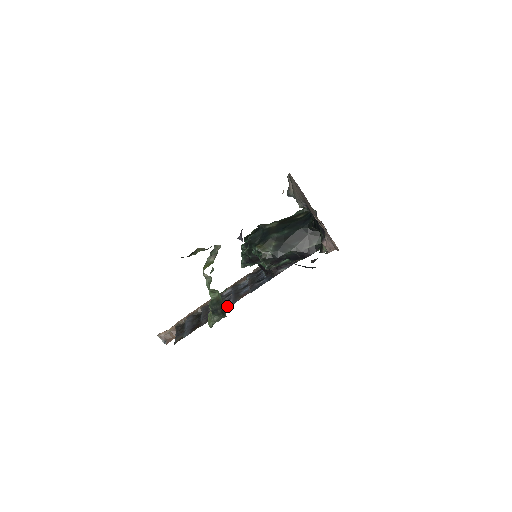
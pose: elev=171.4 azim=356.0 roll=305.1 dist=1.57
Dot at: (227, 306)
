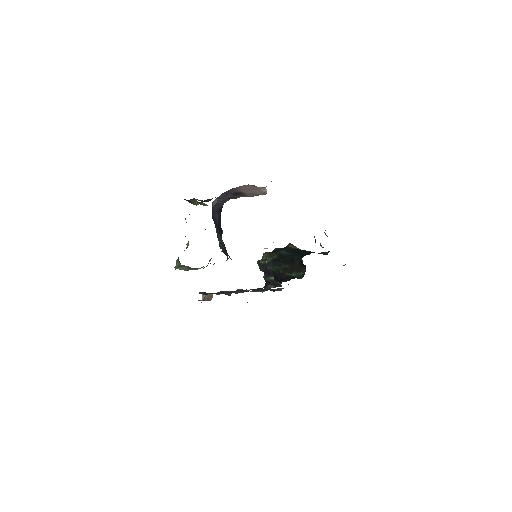
Dot at: (230, 291)
